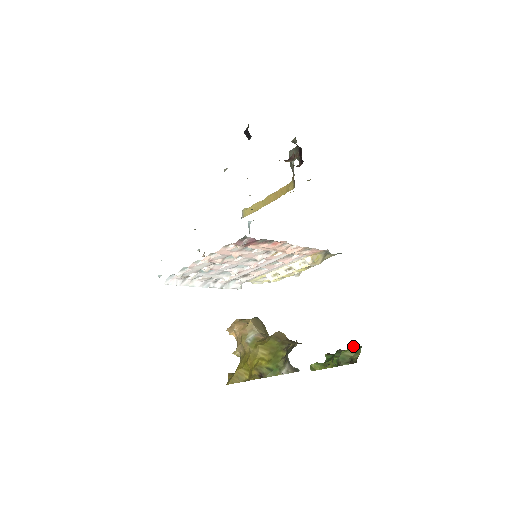
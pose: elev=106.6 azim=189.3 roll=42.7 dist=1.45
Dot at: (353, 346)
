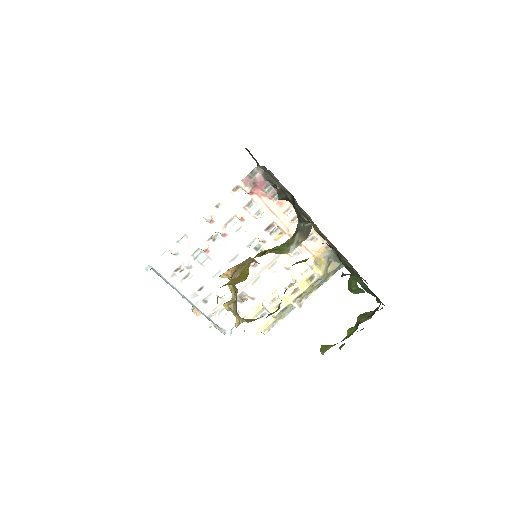
Dot at: occluded
